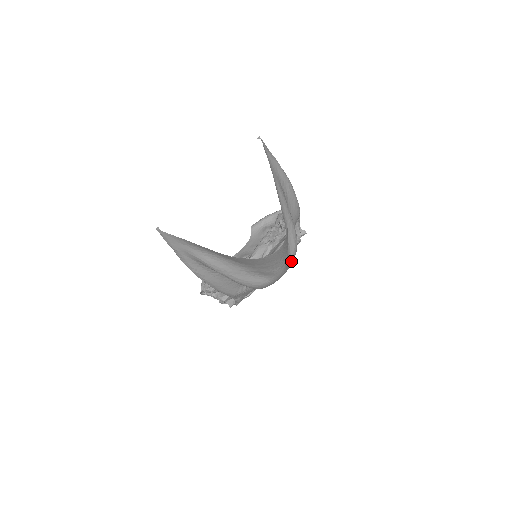
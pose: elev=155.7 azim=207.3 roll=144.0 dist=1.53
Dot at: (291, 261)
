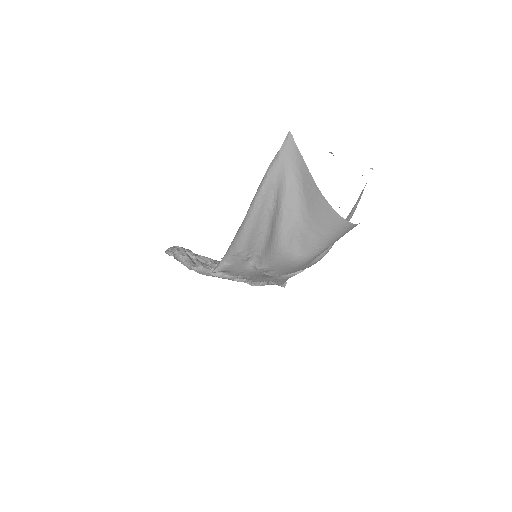
Dot at: (311, 263)
